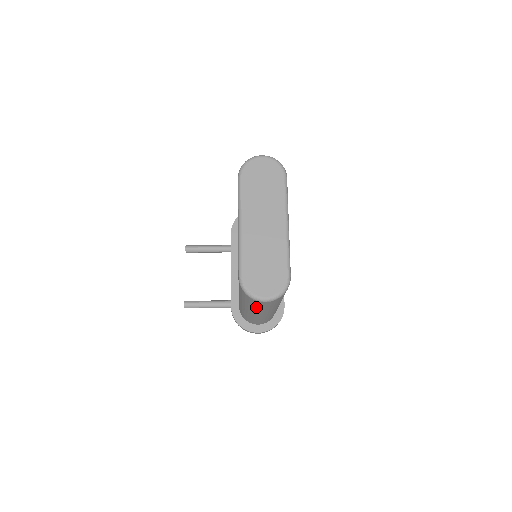
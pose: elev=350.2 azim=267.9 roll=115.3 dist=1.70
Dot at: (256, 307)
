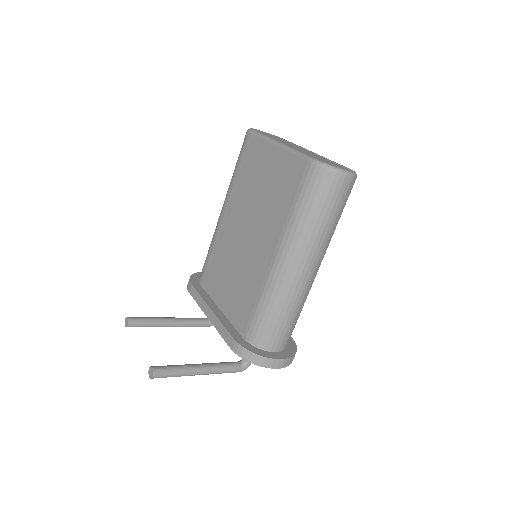
Dot at: (324, 215)
